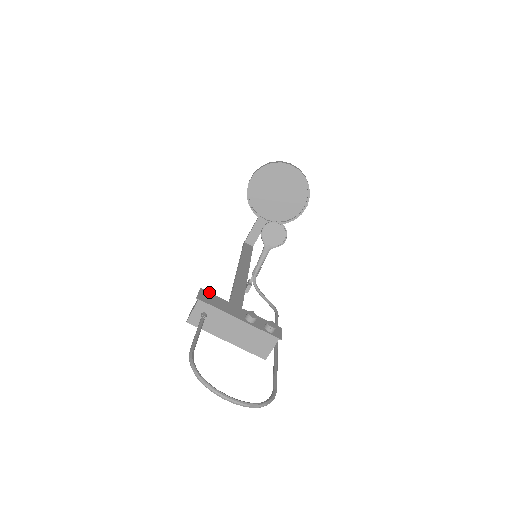
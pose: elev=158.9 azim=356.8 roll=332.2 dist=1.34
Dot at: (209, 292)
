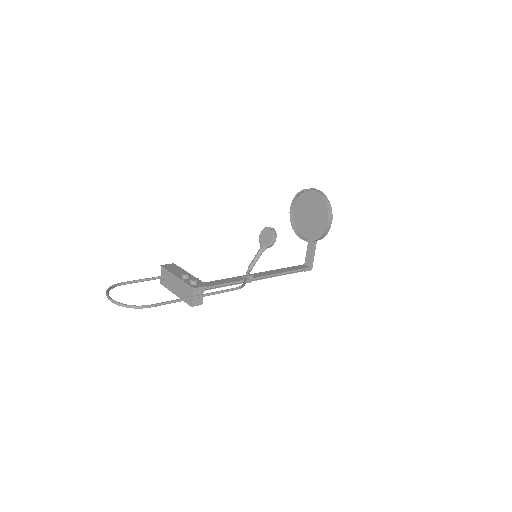
Dot at: occluded
